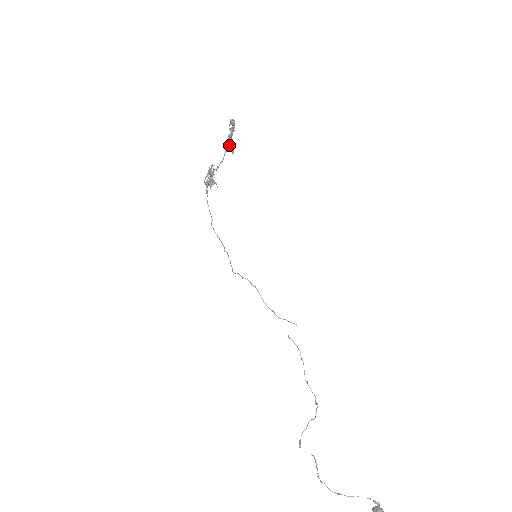
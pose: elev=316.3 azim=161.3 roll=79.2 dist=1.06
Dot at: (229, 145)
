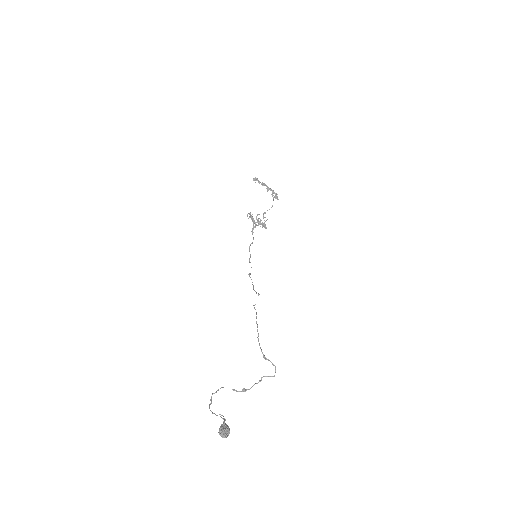
Dot at: (272, 195)
